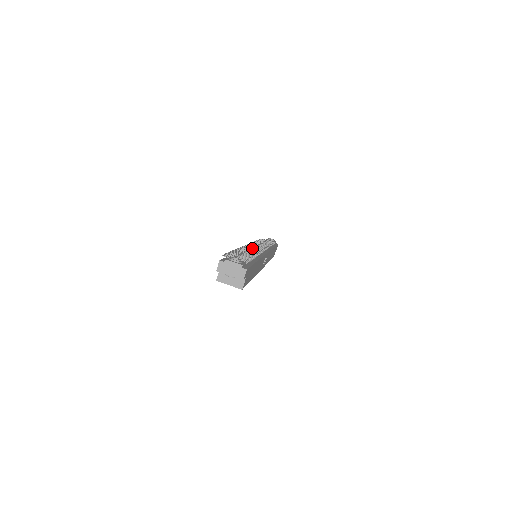
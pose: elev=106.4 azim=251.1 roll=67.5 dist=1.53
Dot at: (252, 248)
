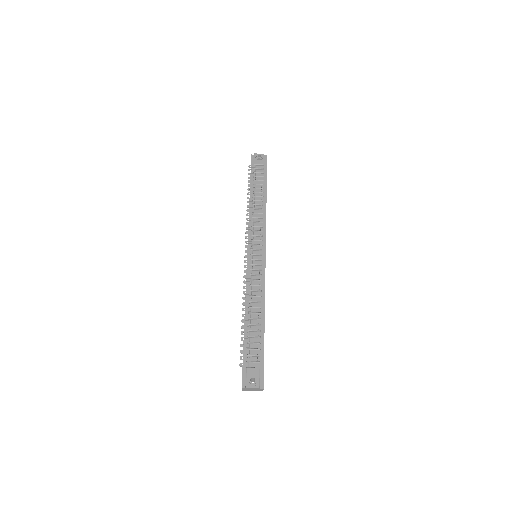
Dot at: (252, 266)
